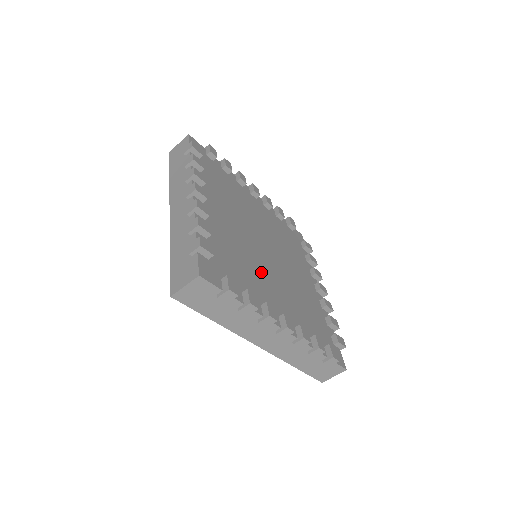
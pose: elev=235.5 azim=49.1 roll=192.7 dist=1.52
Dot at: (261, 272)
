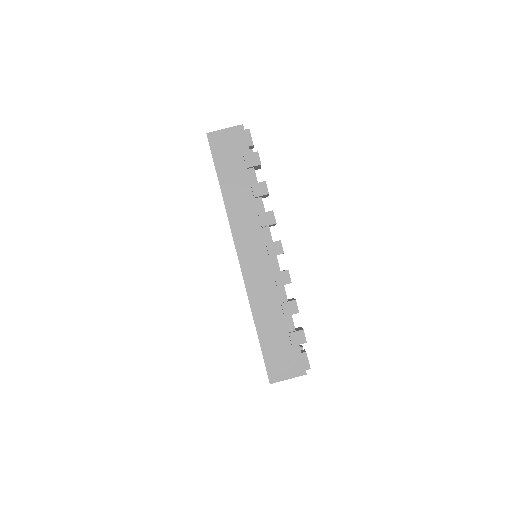
Dot at: occluded
